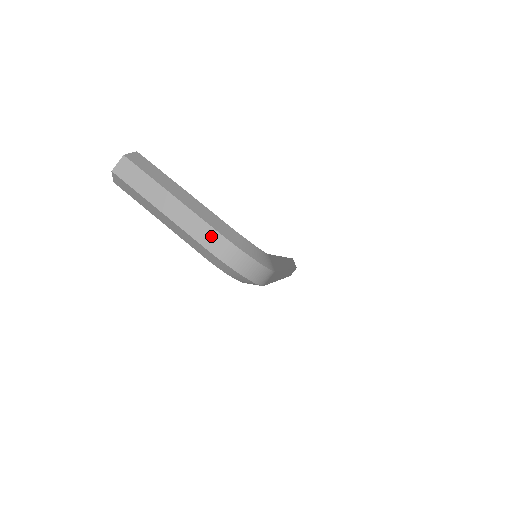
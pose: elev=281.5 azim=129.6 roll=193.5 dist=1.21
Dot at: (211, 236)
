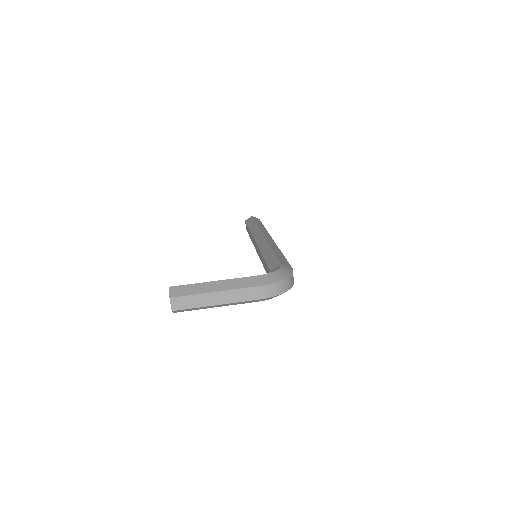
Dot at: (256, 292)
